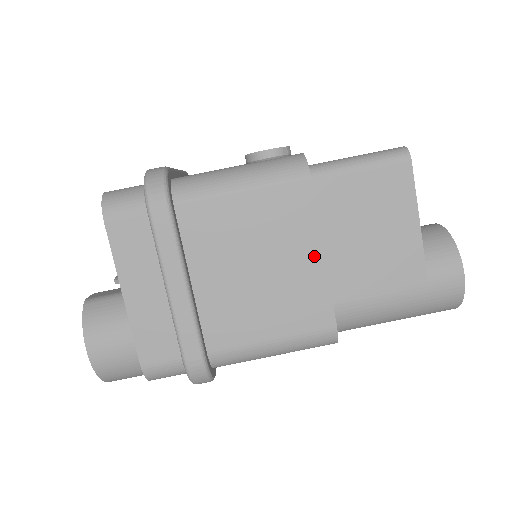
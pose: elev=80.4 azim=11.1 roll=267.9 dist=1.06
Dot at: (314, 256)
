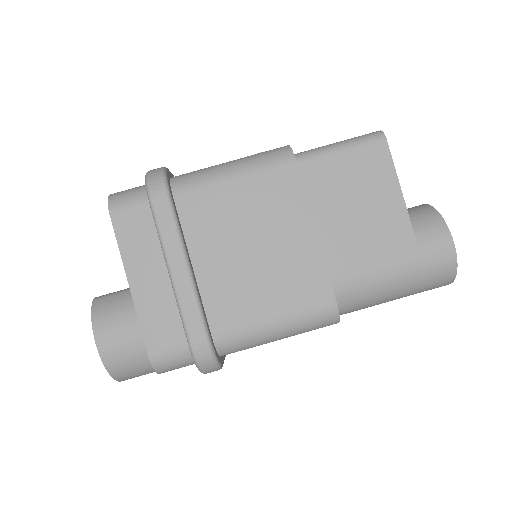
Dot at: (307, 233)
